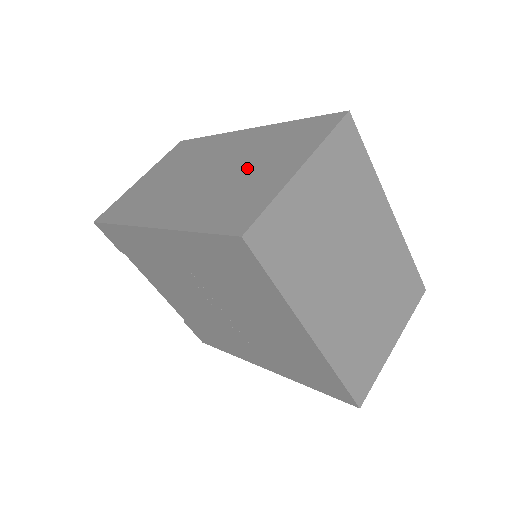
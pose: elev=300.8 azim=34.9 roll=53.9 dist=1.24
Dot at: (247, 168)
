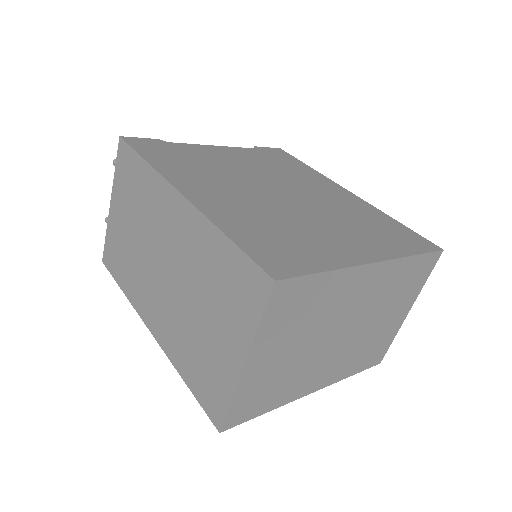
Dot at: (200, 307)
